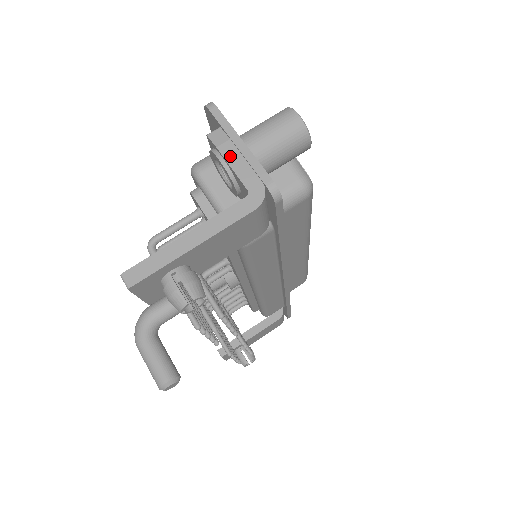
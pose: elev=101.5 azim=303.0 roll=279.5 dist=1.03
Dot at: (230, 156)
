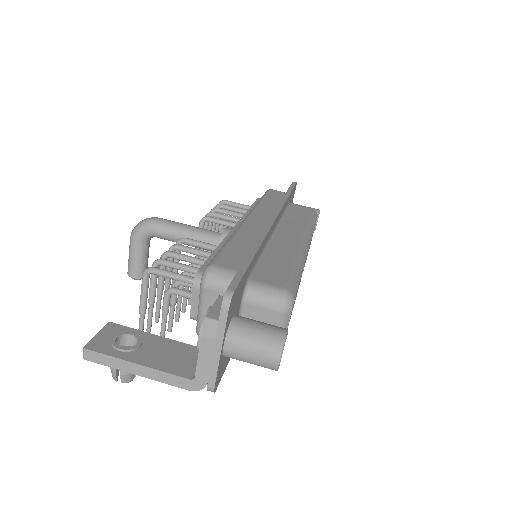
Dot at: (204, 350)
